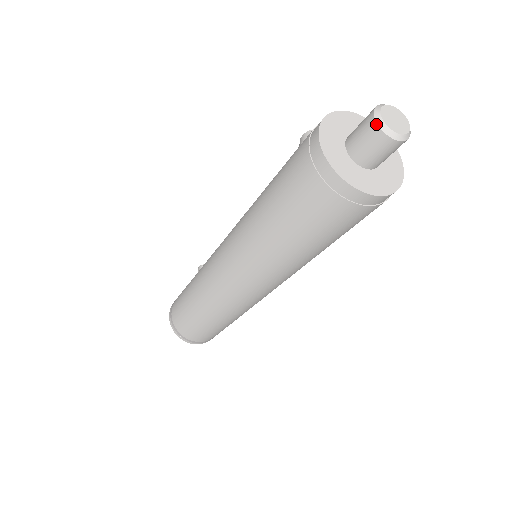
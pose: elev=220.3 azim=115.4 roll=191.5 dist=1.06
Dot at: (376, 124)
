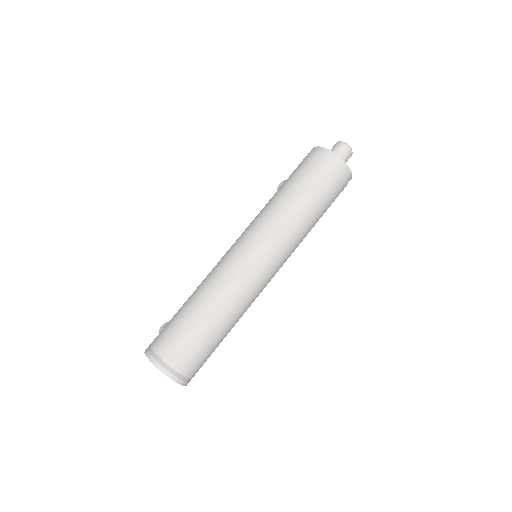
Dot at: (343, 143)
